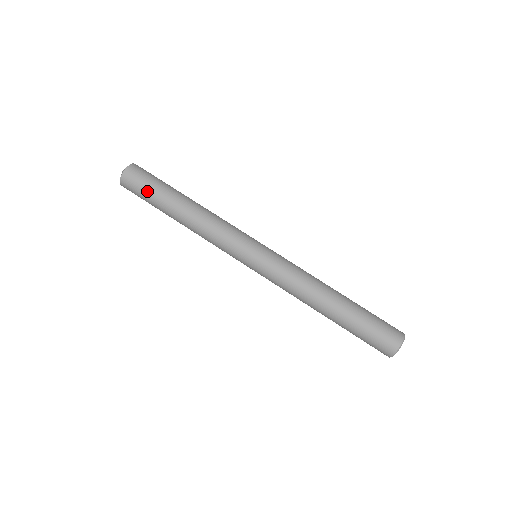
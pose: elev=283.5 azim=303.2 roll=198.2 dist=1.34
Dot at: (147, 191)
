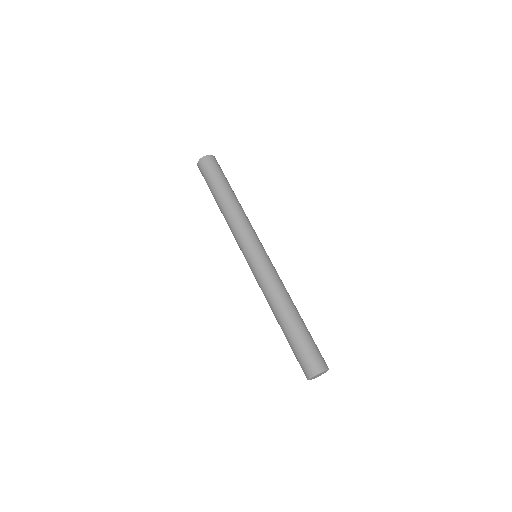
Dot at: (209, 177)
